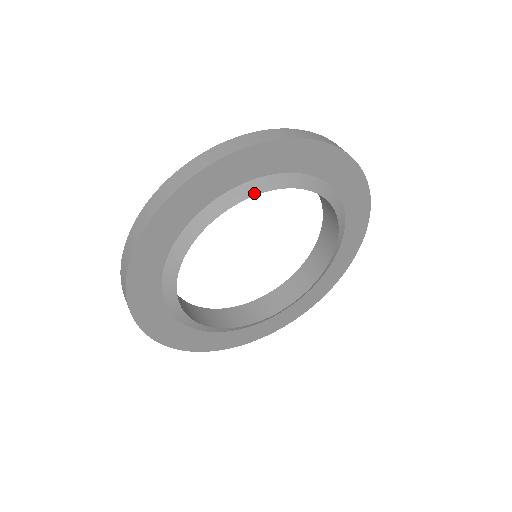
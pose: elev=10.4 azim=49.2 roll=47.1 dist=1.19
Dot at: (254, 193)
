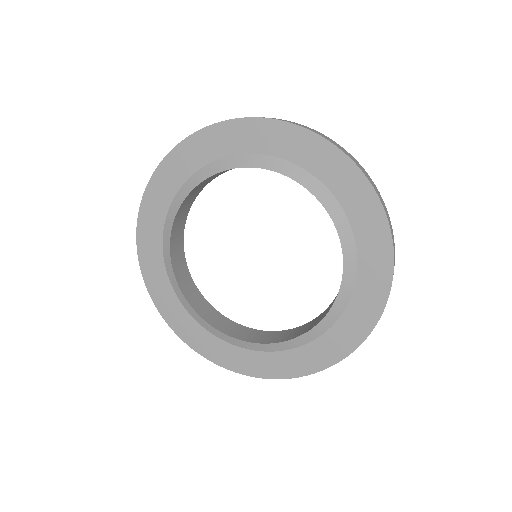
Dot at: (194, 187)
